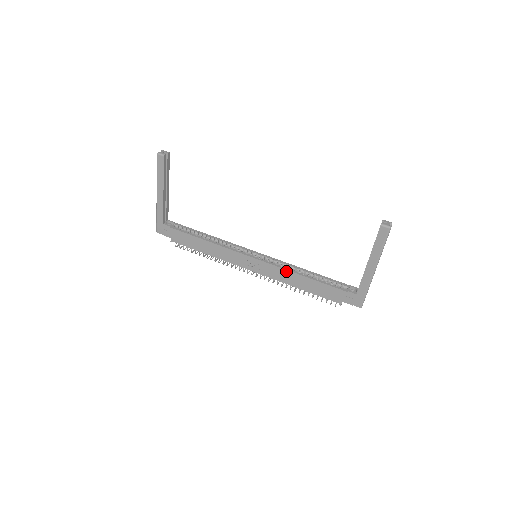
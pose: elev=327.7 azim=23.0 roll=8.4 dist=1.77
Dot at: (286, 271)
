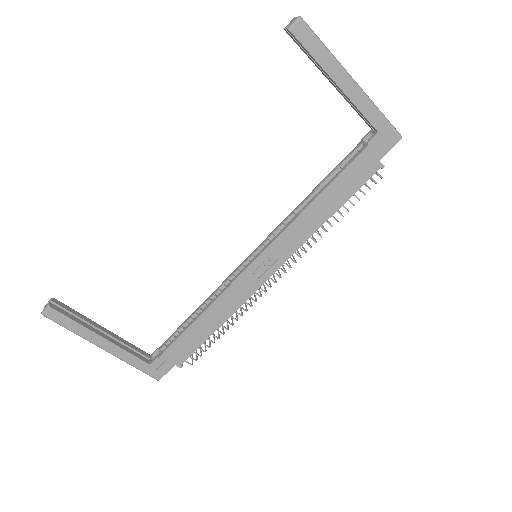
Dot at: (296, 221)
